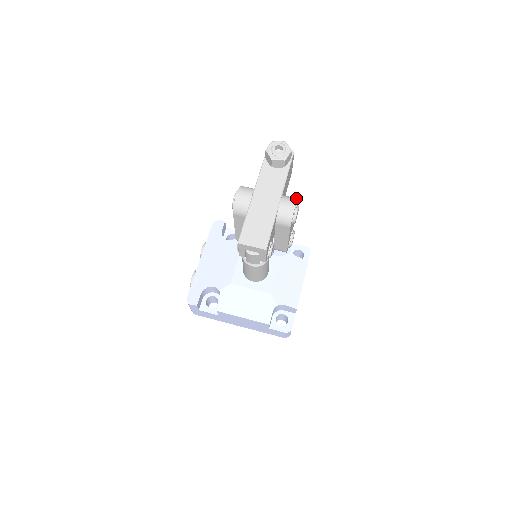
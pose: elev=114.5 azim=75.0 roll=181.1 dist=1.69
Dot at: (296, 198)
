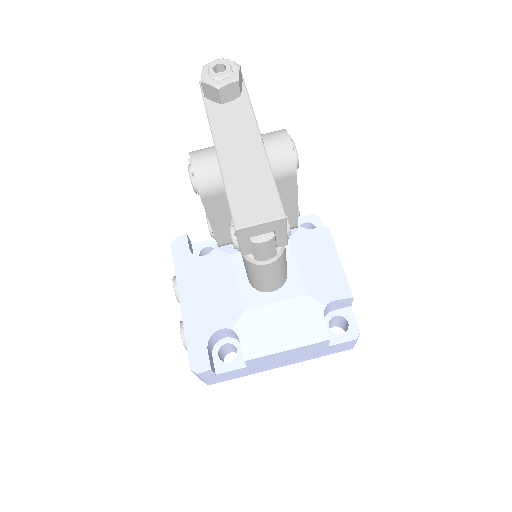
Dot at: (282, 129)
